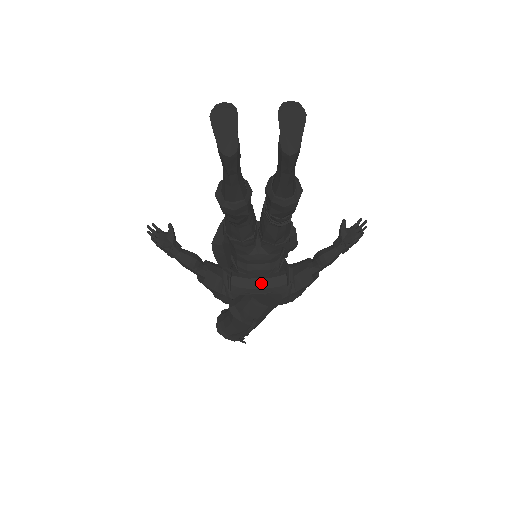
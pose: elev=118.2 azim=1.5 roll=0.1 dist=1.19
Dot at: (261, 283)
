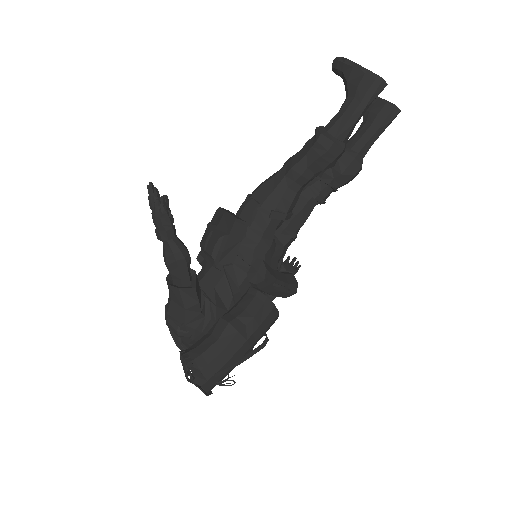
Dot at: (282, 276)
